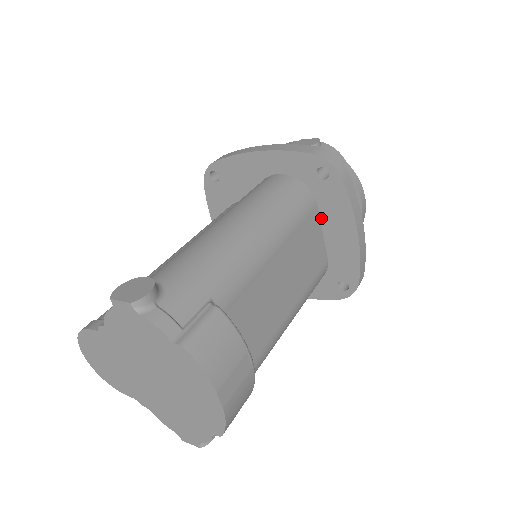
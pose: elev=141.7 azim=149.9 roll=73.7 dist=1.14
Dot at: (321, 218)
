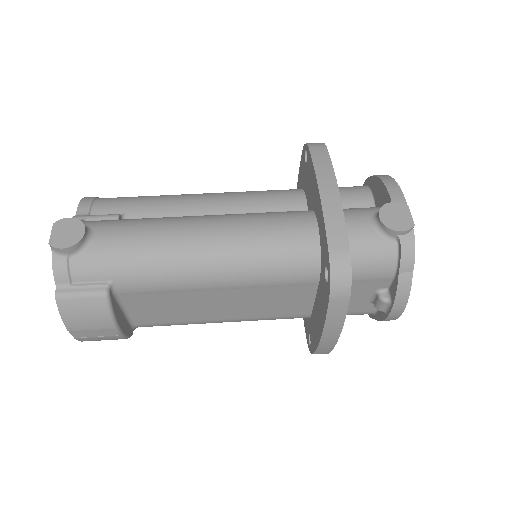
Dot at: (317, 292)
